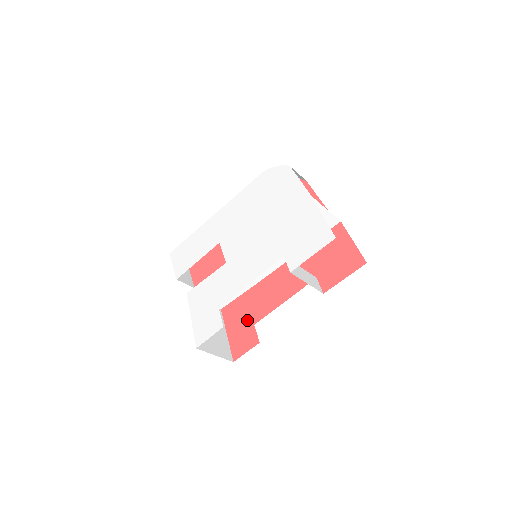
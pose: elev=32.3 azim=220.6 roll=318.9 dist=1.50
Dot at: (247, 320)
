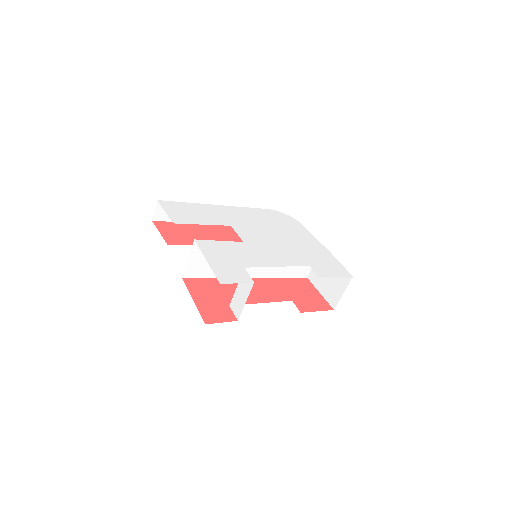
Dot at: (220, 299)
